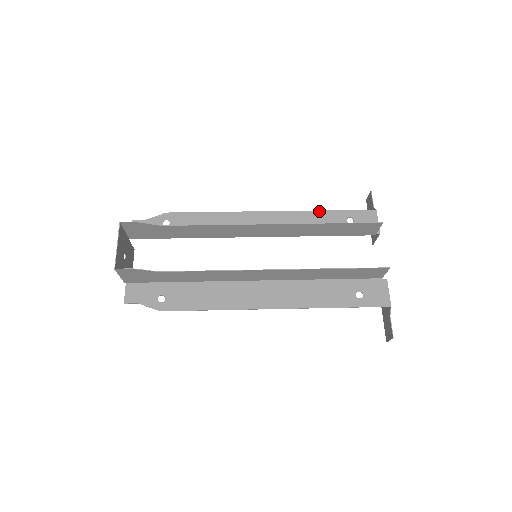
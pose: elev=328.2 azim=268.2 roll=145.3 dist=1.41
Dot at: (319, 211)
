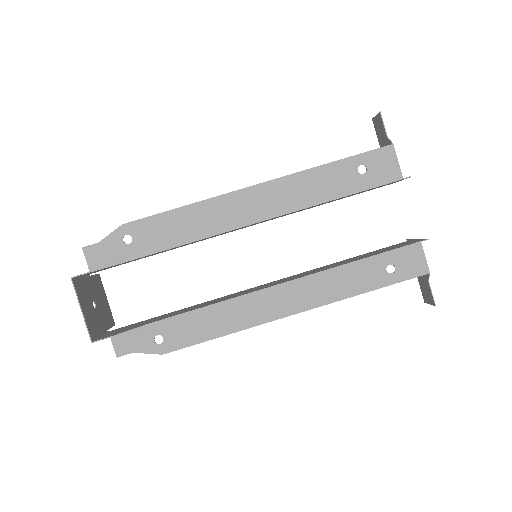
Dot at: (319, 167)
